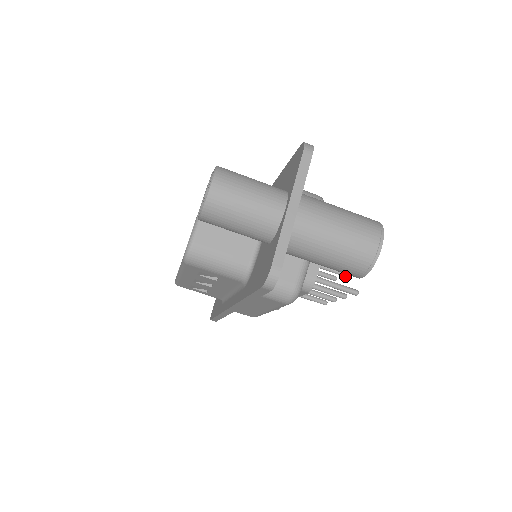
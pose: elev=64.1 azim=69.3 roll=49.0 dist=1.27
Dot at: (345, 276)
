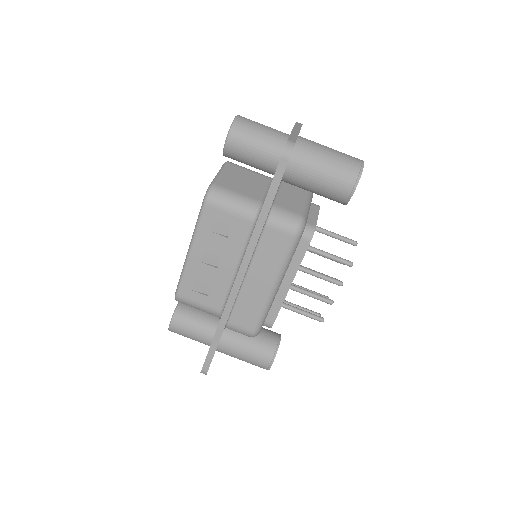
Dot at: occluded
